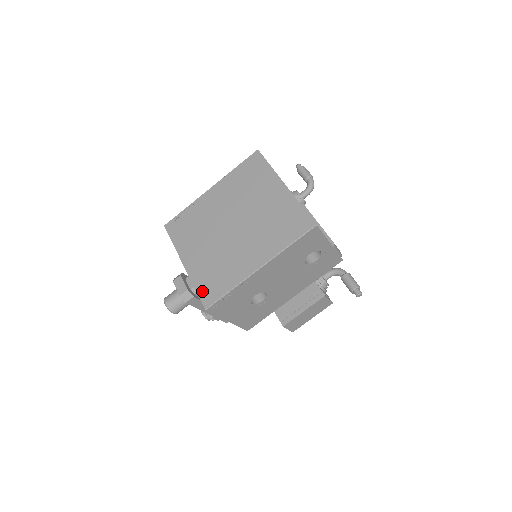
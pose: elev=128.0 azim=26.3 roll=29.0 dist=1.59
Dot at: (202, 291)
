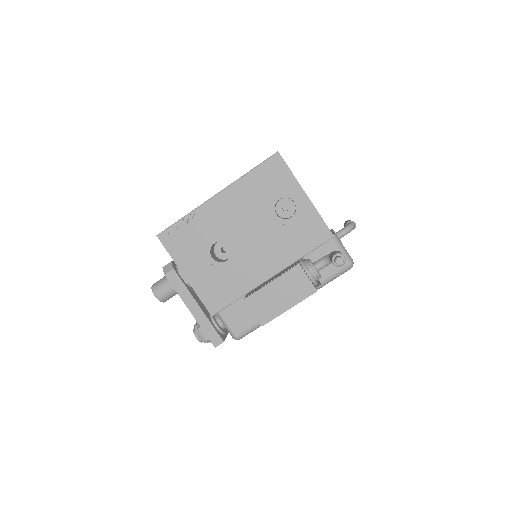
Dot at: occluded
